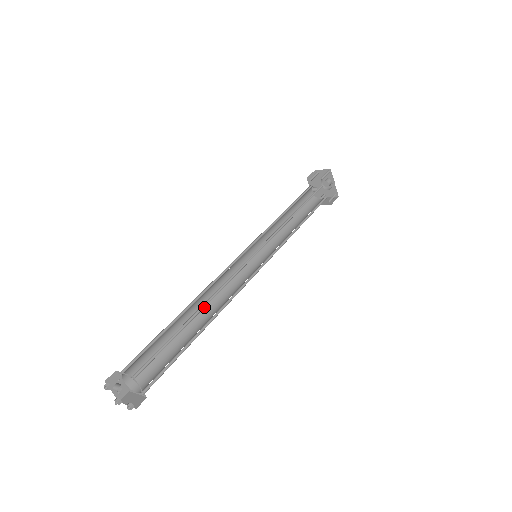
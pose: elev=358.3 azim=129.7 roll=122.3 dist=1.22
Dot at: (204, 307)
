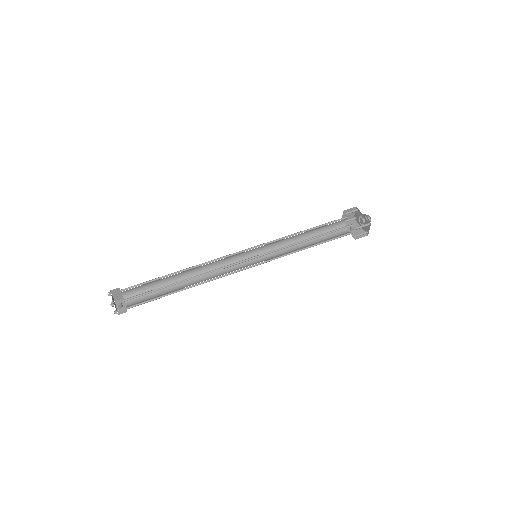
Dot at: (201, 281)
